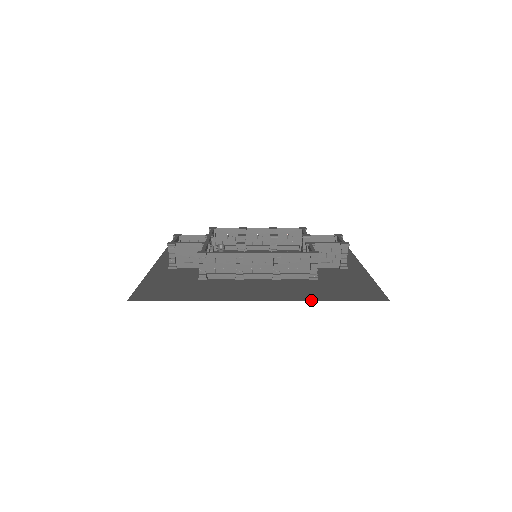
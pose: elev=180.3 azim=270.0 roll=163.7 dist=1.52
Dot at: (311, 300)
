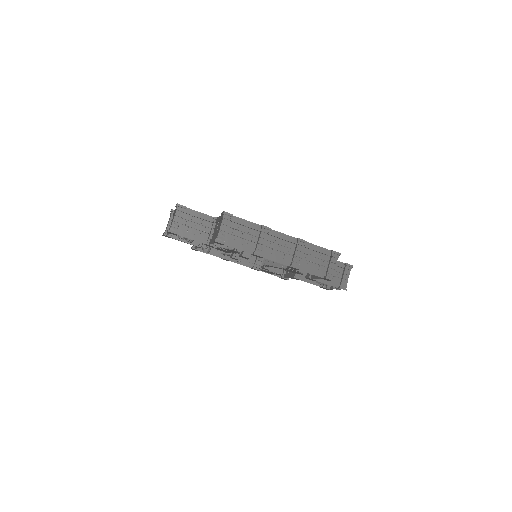
Dot at: occluded
